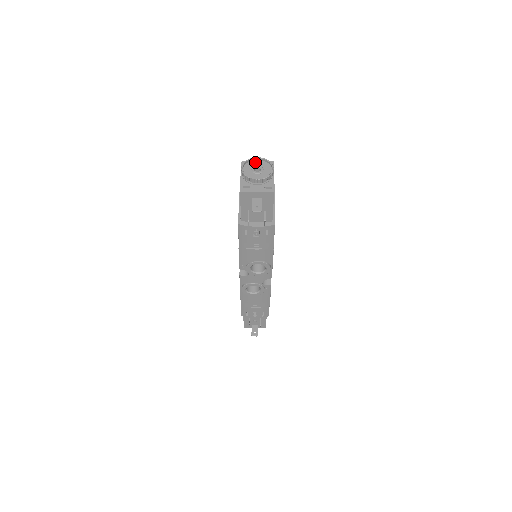
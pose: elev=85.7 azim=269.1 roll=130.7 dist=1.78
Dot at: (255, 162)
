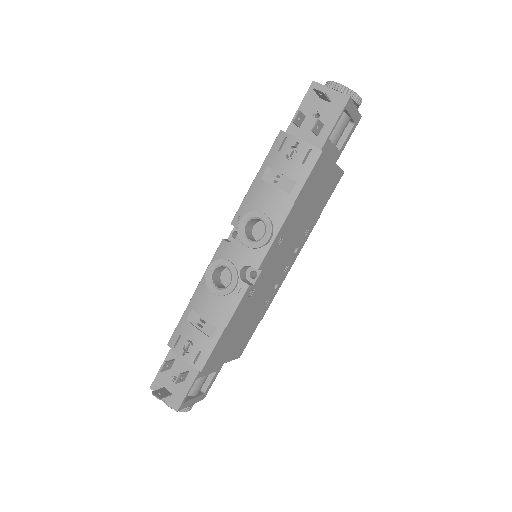
Dot at: occluded
